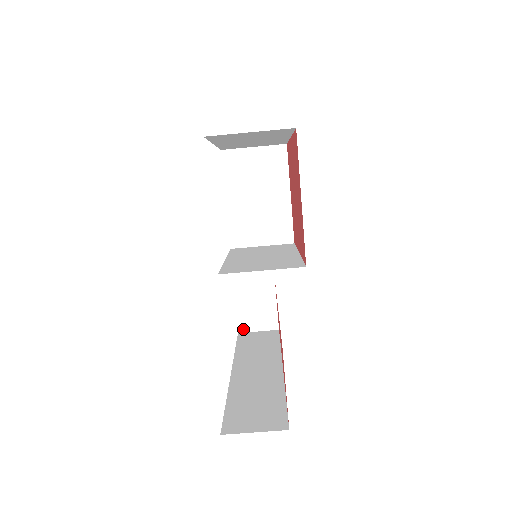
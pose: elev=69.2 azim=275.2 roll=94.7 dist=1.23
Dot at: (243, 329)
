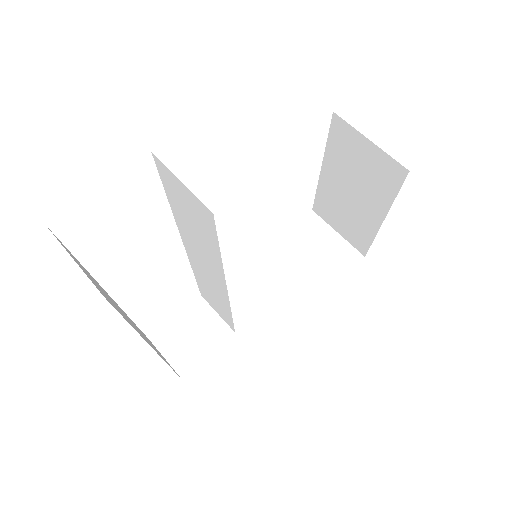
Dot at: (157, 341)
